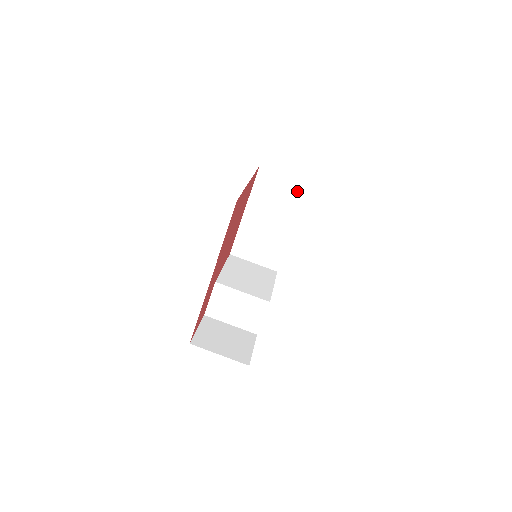
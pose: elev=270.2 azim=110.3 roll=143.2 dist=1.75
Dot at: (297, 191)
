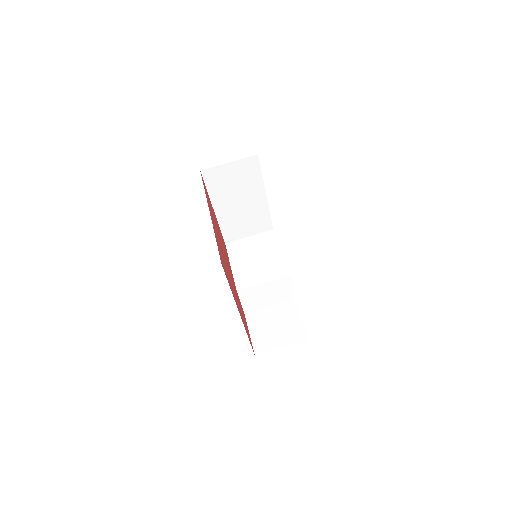
Dot at: (248, 167)
